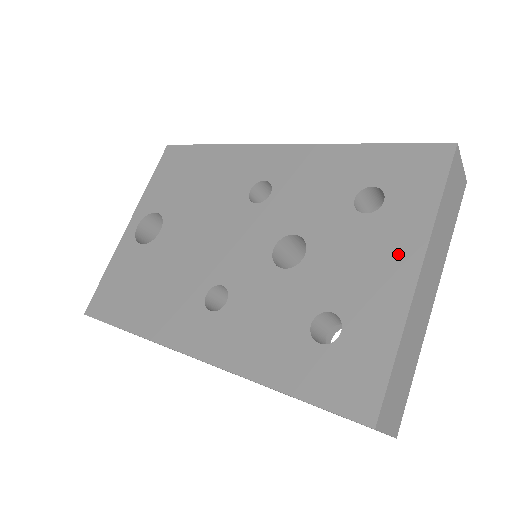
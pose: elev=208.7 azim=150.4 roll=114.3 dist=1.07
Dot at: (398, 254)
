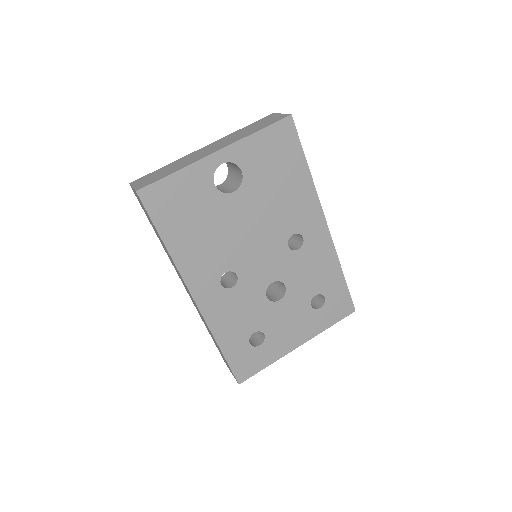
Dot at: (302, 334)
